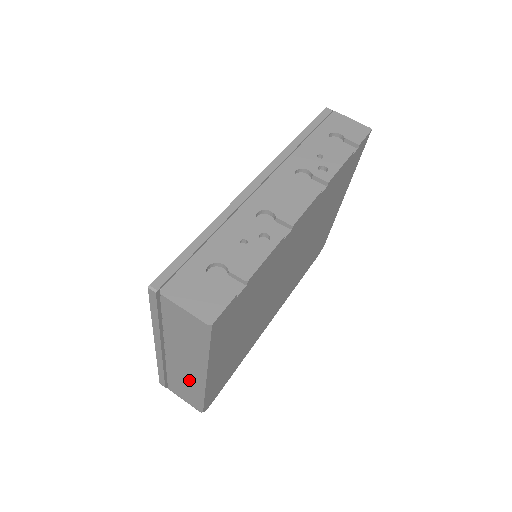
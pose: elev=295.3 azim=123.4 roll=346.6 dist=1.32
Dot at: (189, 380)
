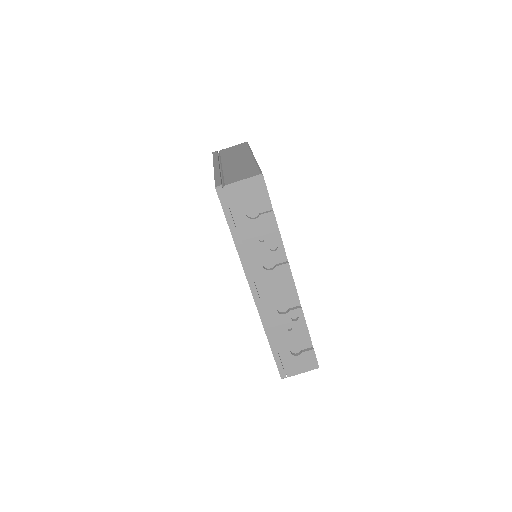
Dot at: occluded
